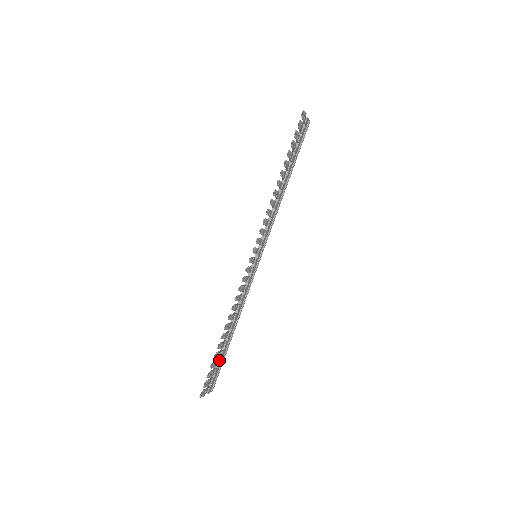
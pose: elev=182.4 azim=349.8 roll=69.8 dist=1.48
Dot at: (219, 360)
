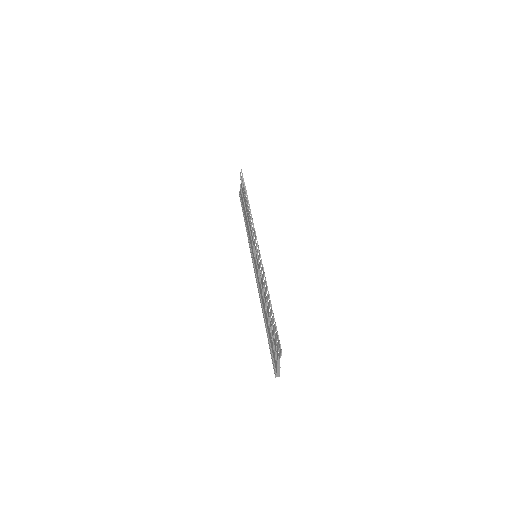
Dot at: occluded
